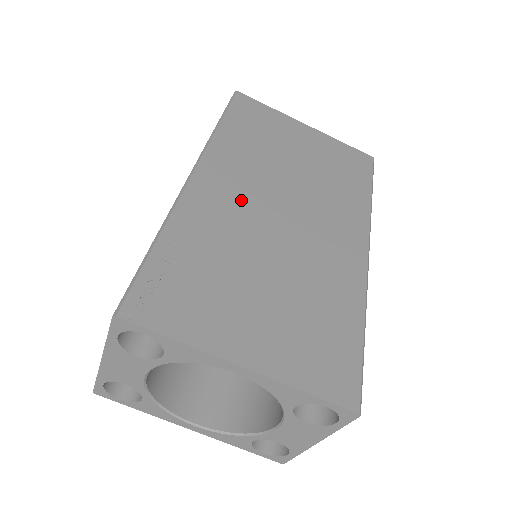
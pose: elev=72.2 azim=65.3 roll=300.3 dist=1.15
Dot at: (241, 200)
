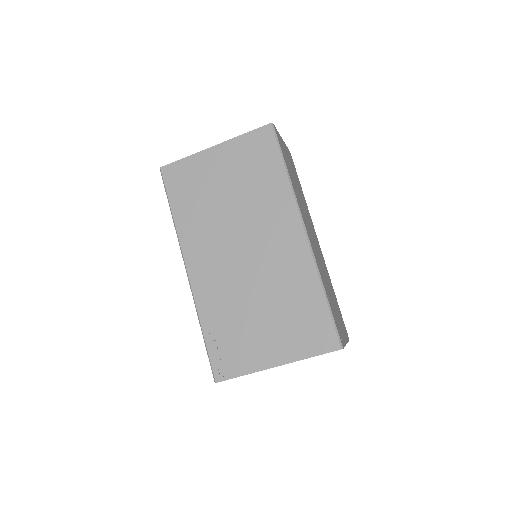
Dot at: (219, 266)
